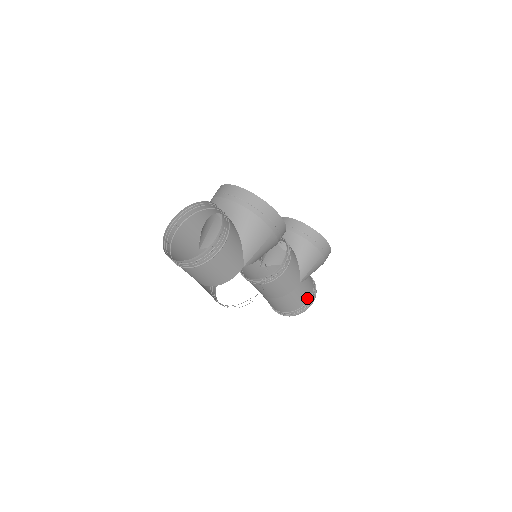
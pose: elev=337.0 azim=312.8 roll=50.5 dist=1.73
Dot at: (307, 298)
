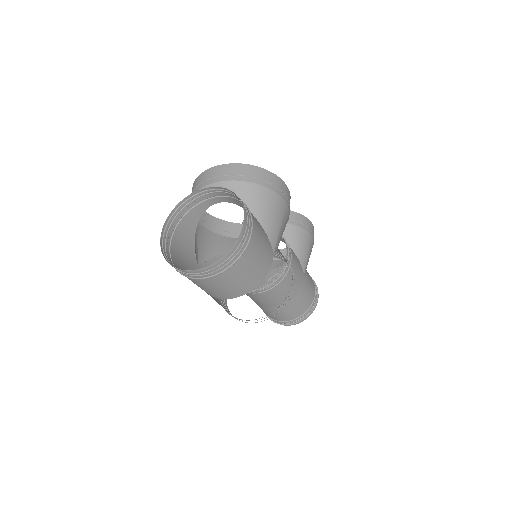
Dot at: (313, 292)
